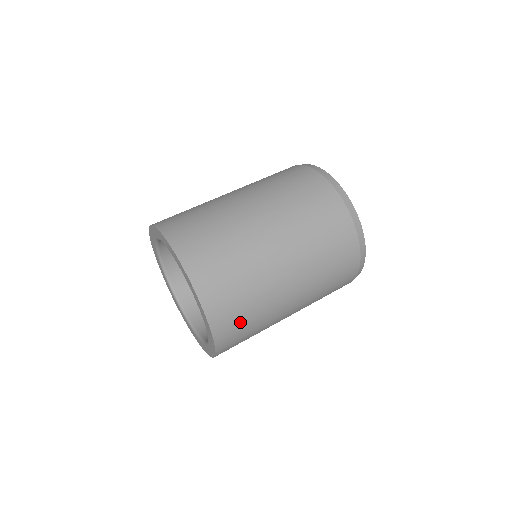
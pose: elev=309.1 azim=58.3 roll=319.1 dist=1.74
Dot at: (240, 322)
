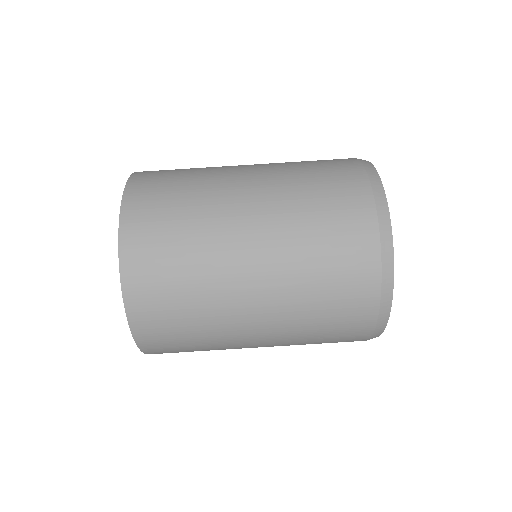
Dot at: (169, 313)
